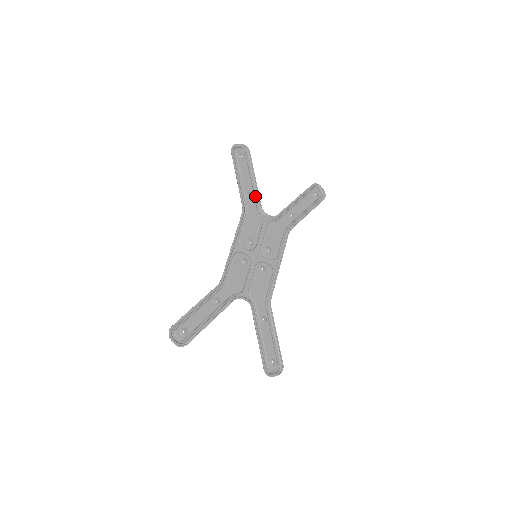
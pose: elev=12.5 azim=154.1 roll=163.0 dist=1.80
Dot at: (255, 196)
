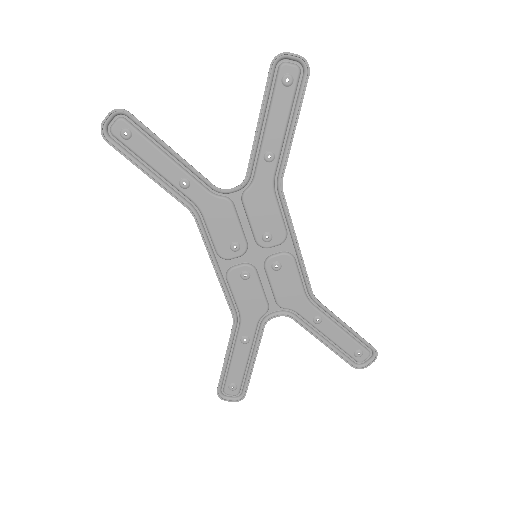
Dot at: (194, 175)
